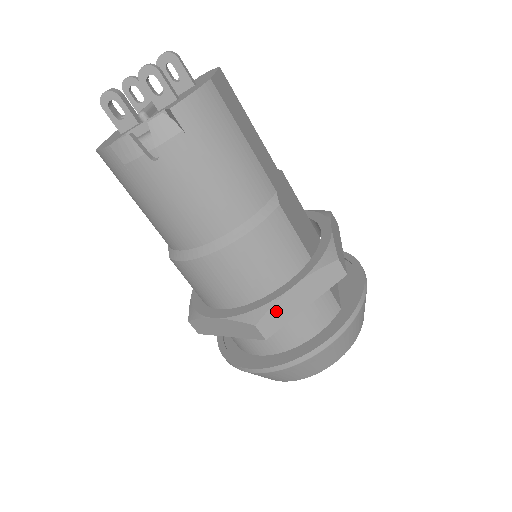
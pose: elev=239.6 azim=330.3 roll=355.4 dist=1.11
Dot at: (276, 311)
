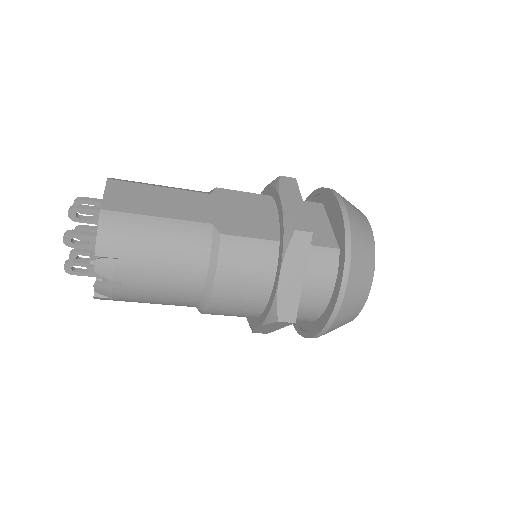
Dot at: (283, 301)
